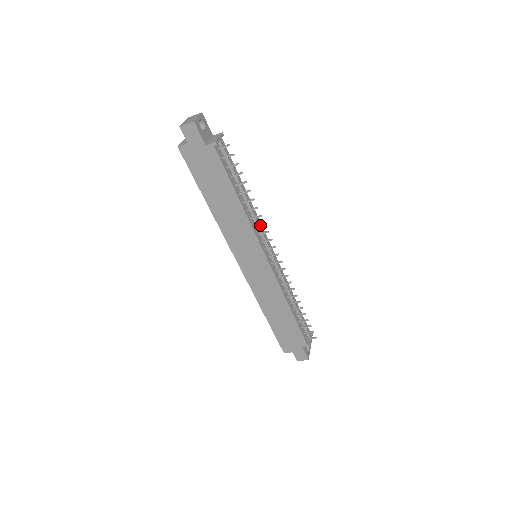
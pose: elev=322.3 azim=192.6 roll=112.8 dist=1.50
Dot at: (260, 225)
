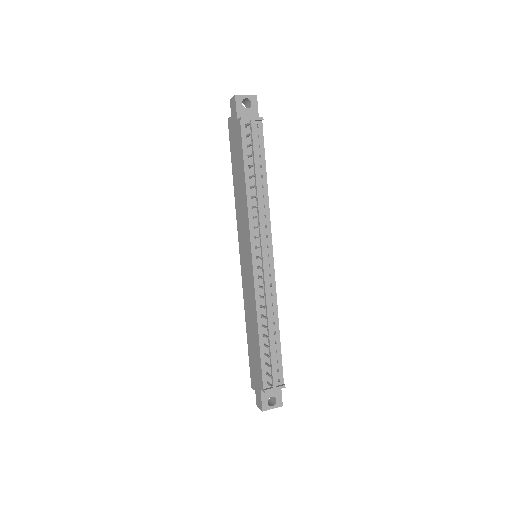
Dot at: (255, 217)
